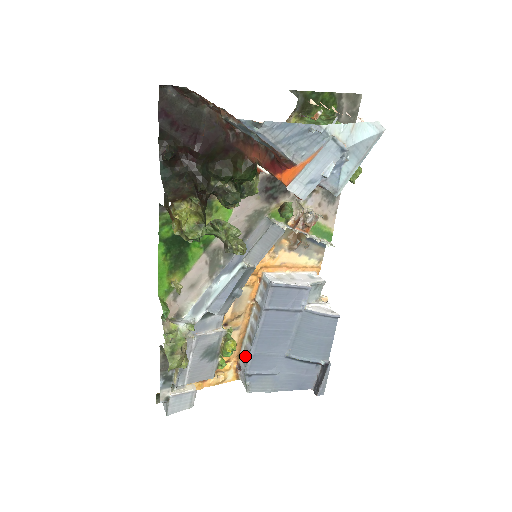
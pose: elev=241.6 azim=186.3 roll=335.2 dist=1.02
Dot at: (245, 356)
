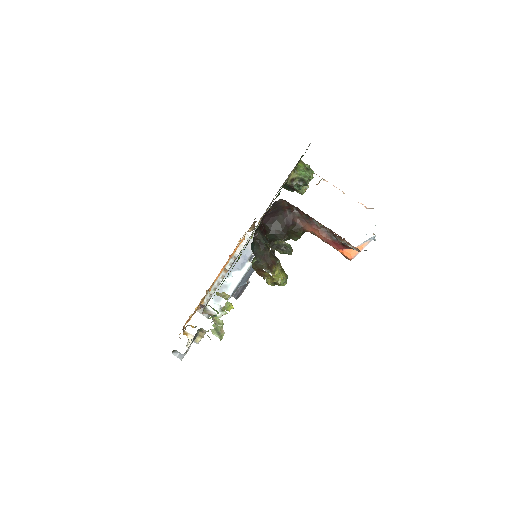
Dot at: occluded
